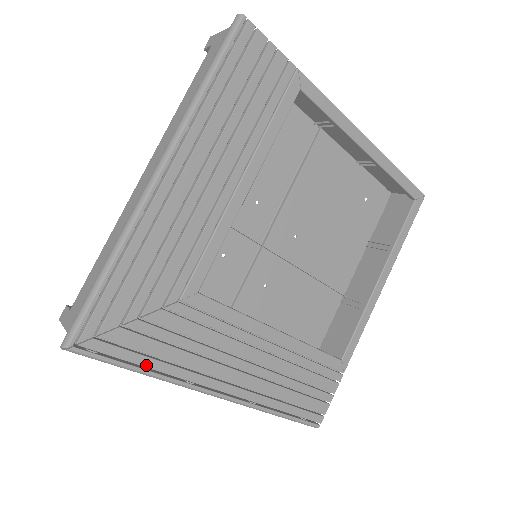
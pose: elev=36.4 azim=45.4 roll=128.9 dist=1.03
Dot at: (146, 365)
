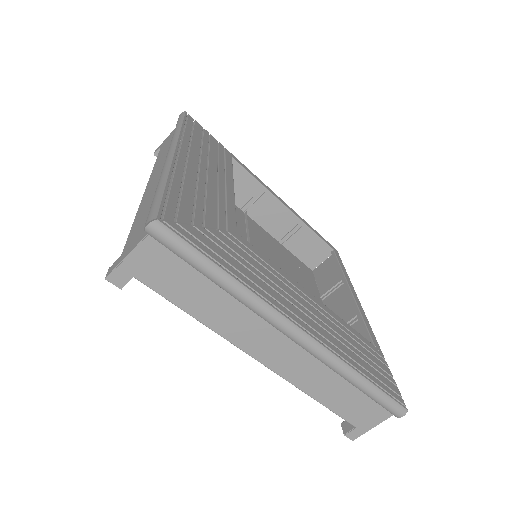
Dot at: (228, 268)
